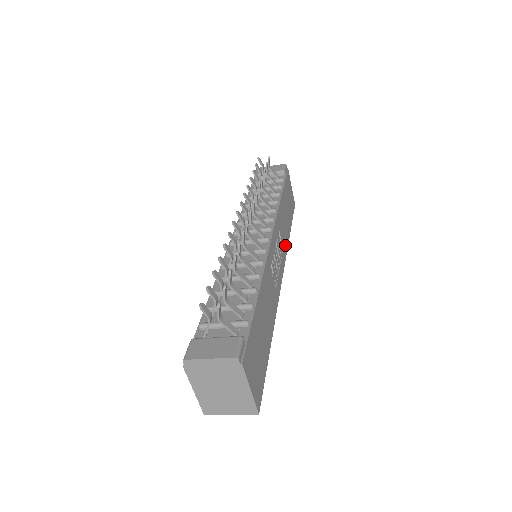
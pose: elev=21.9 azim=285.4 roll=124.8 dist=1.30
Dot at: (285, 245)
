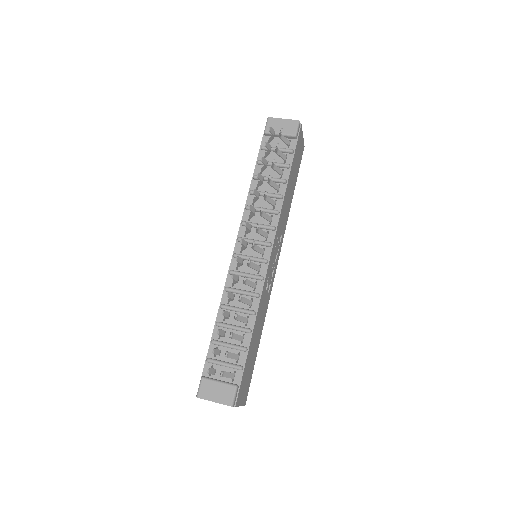
Dot at: (285, 226)
